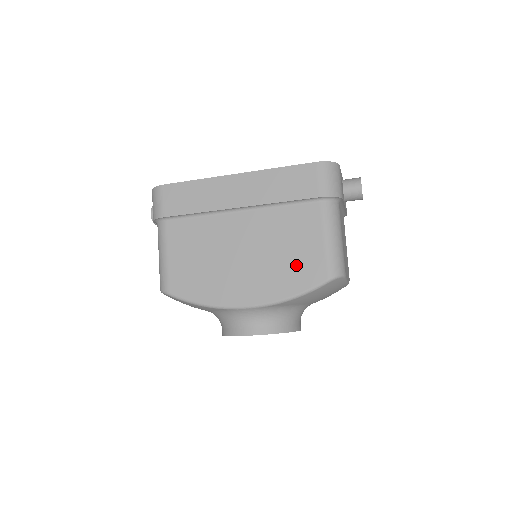
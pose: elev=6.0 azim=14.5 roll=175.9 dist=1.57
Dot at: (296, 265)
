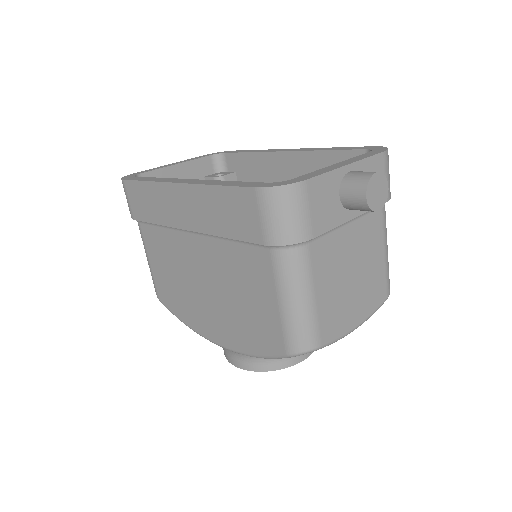
Dot at: (253, 322)
